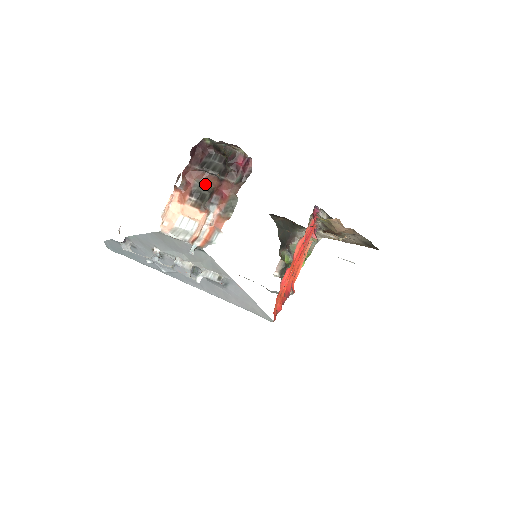
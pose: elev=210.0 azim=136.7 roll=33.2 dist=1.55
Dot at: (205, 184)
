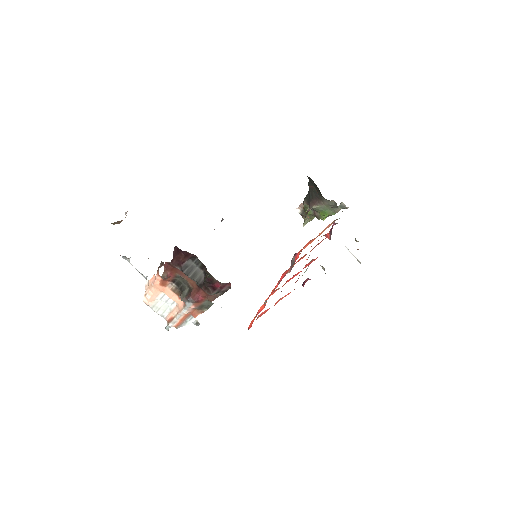
Dot at: (185, 280)
